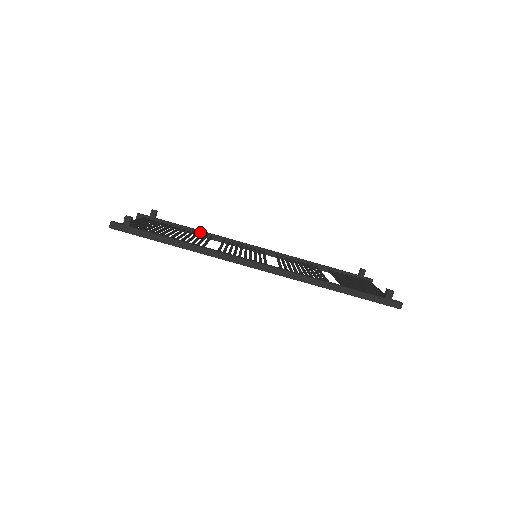
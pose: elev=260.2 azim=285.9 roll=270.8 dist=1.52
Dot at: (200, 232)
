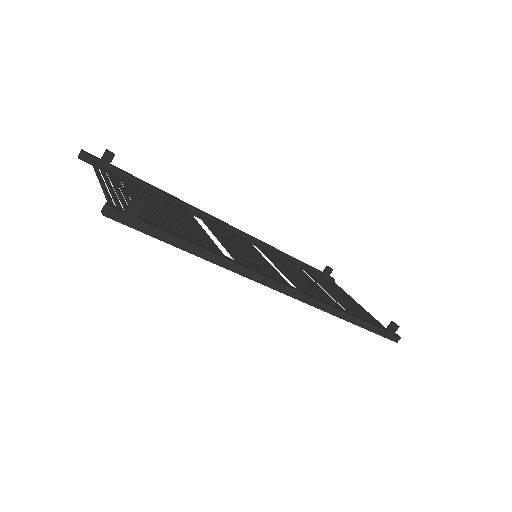
Dot at: (171, 198)
